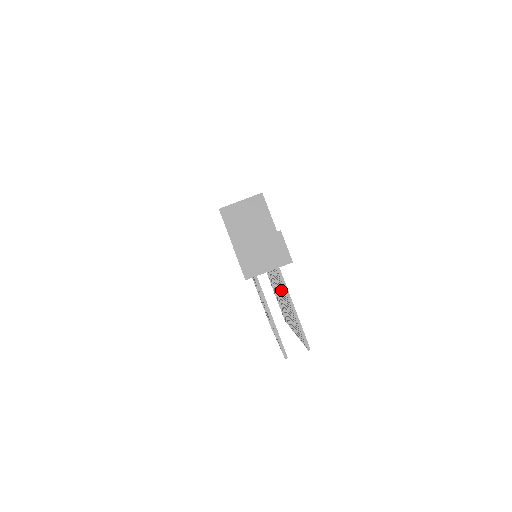
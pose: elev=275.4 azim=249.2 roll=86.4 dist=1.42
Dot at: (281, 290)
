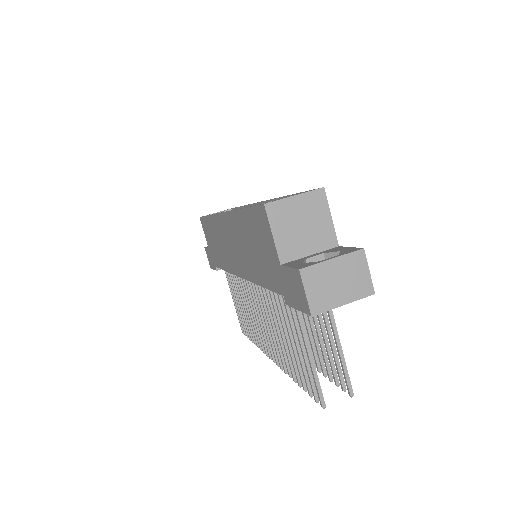
Dot at: occluded
